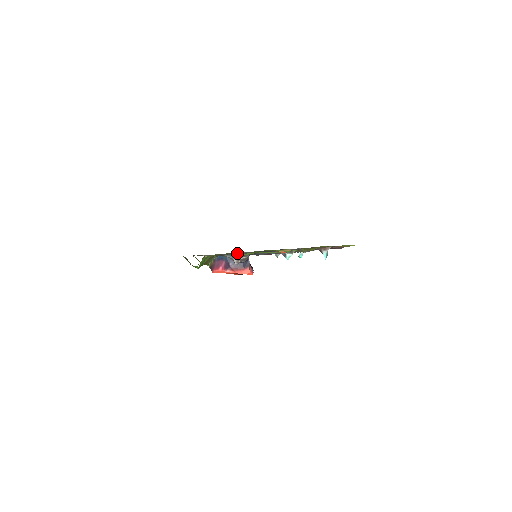
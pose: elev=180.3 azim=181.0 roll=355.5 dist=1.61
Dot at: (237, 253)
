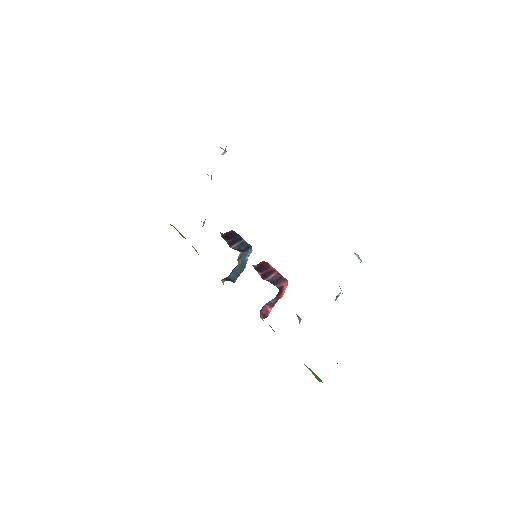
Dot at: occluded
